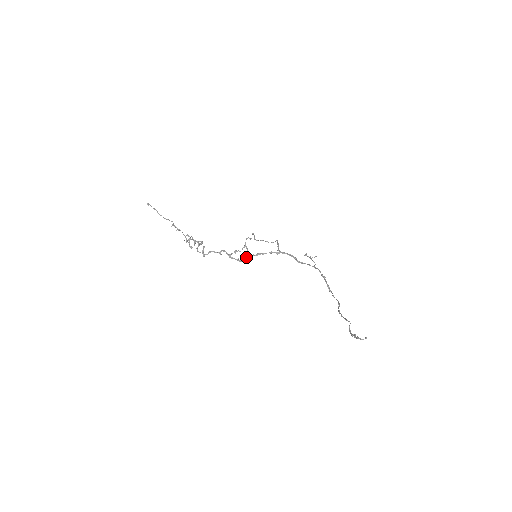
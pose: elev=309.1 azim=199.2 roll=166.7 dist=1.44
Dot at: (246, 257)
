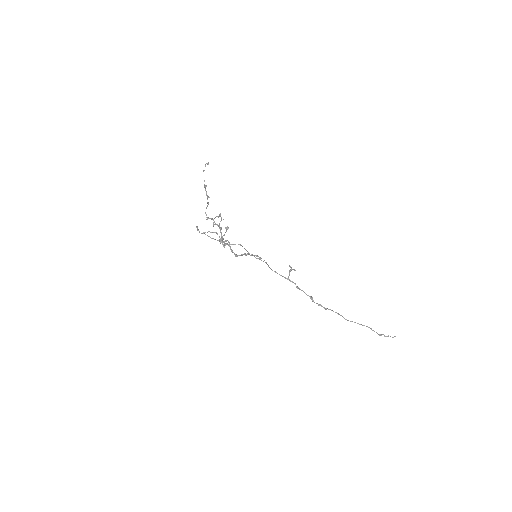
Dot at: (242, 254)
